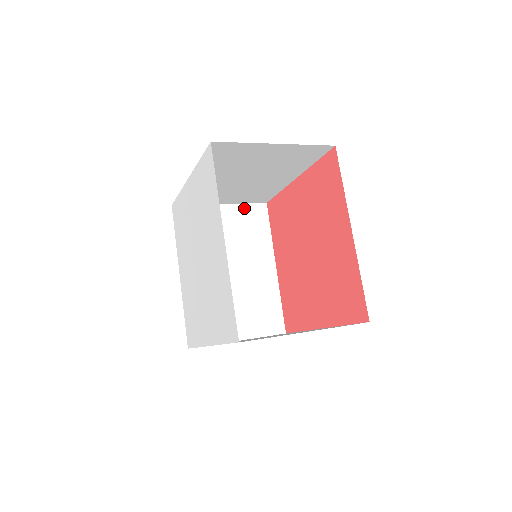
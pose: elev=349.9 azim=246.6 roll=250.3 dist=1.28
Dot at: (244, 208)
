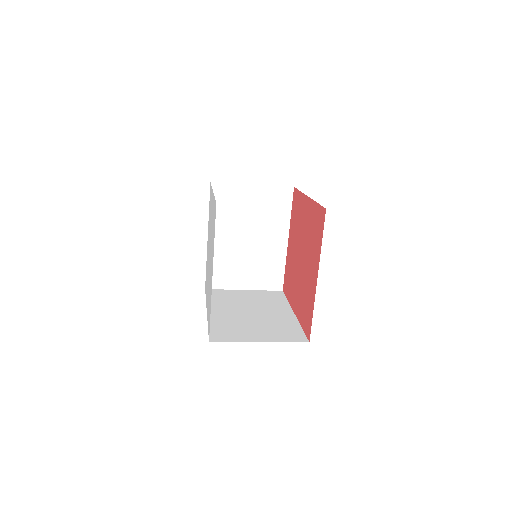
Dot at: (272, 189)
